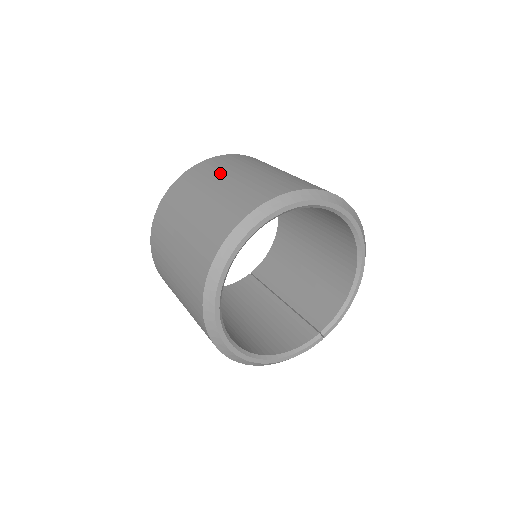
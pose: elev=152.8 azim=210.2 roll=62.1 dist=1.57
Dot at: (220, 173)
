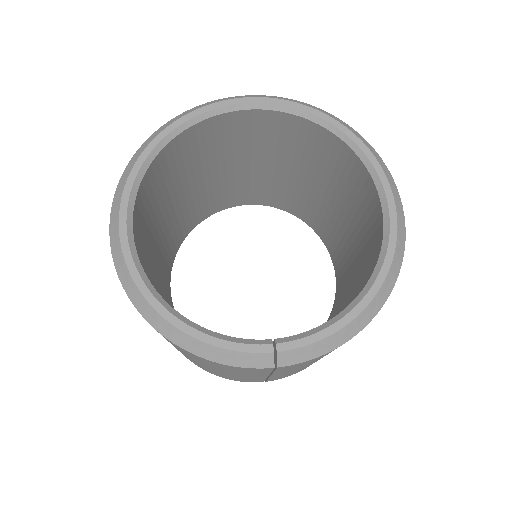
Dot at: occluded
